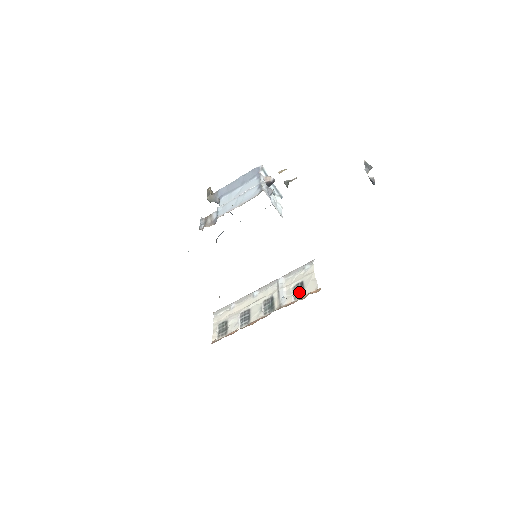
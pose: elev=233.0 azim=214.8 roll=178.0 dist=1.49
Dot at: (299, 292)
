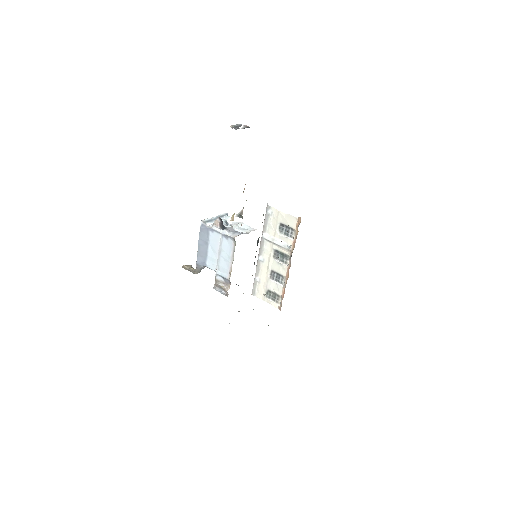
Dot at: (288, 231)
